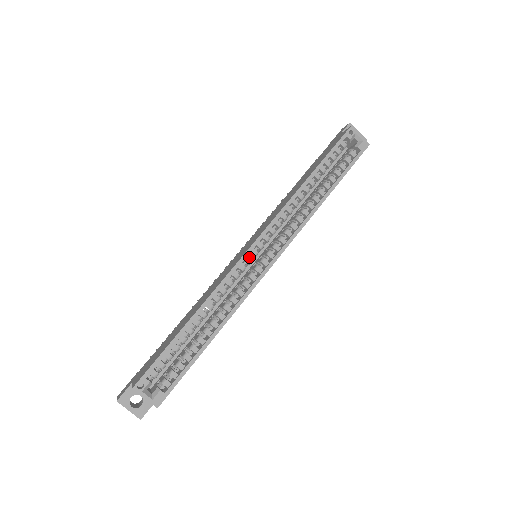
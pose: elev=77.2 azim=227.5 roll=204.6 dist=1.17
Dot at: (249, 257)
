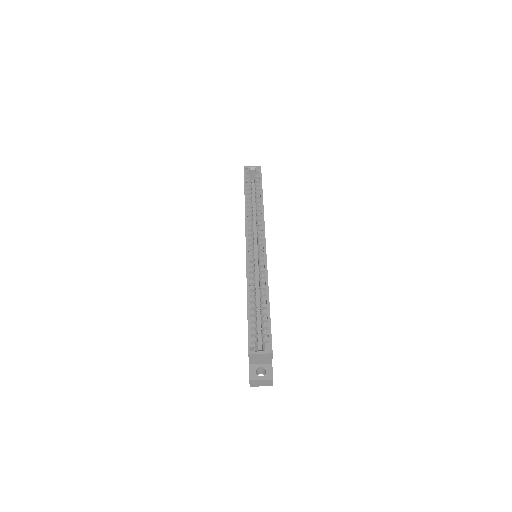
Dot at: (250, 253)
